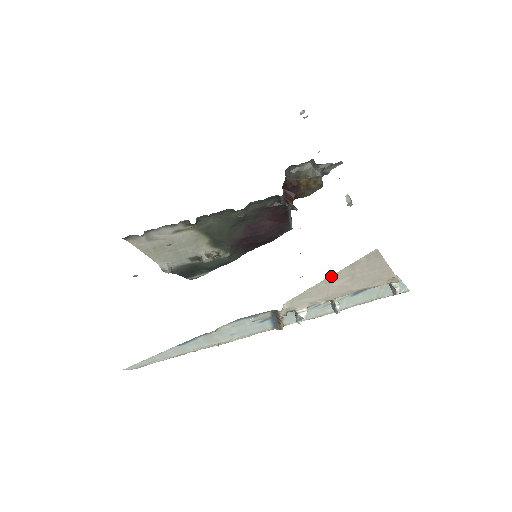
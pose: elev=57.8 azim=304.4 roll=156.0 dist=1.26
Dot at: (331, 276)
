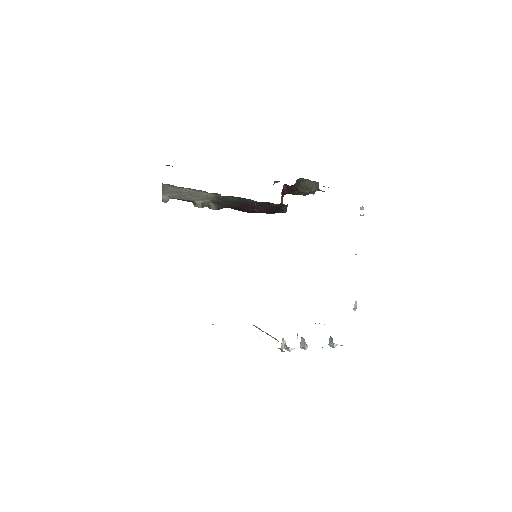
Dot at: occluded
